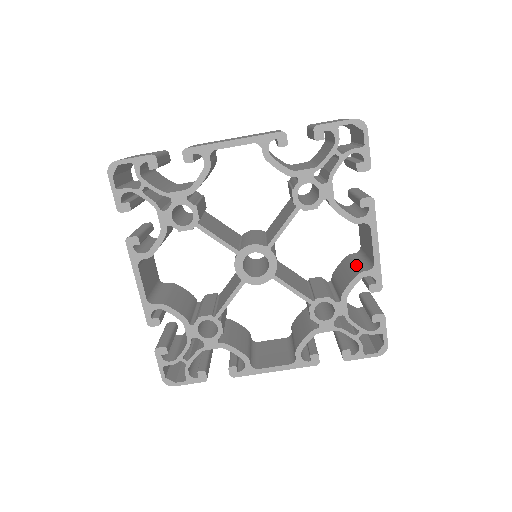
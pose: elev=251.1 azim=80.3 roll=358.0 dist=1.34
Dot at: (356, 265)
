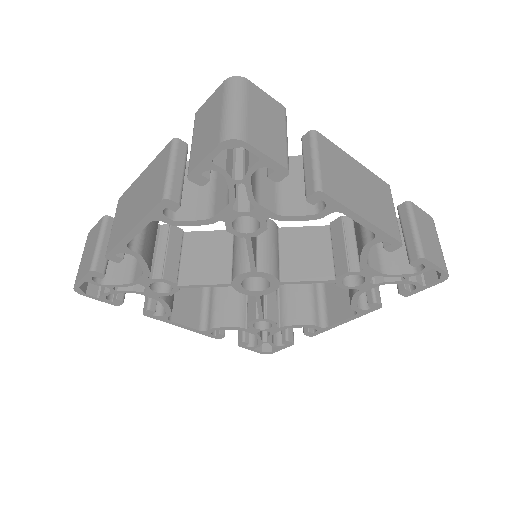
Dot at: occluded
